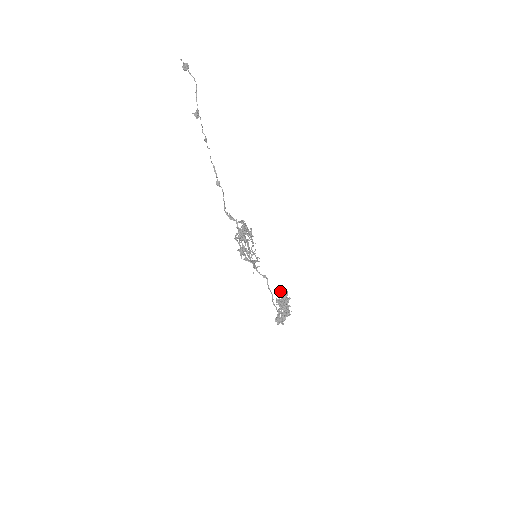
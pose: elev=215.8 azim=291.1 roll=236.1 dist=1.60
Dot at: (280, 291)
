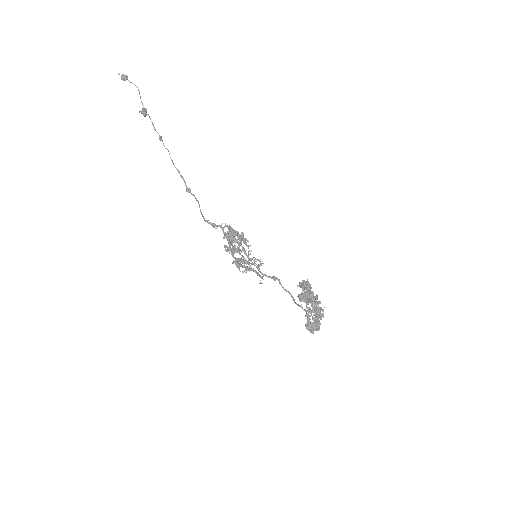
Dot at: (300, 285)
